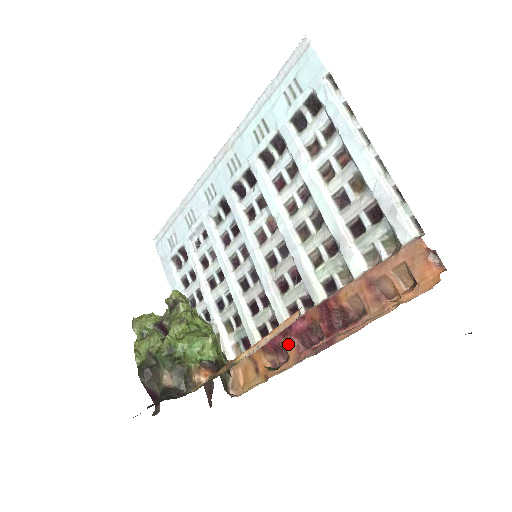
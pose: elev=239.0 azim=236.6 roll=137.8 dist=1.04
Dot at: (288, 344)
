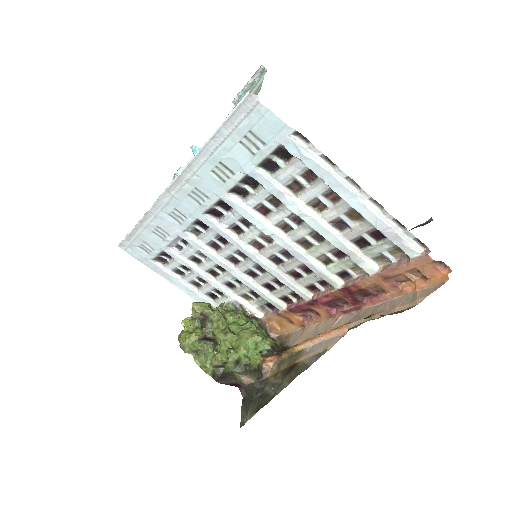
Dot at: (317, 309)
